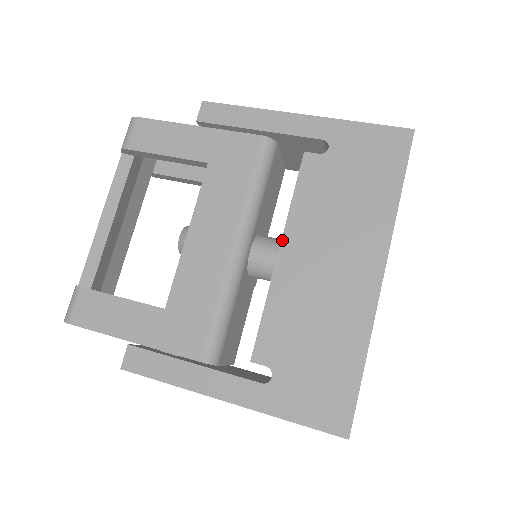
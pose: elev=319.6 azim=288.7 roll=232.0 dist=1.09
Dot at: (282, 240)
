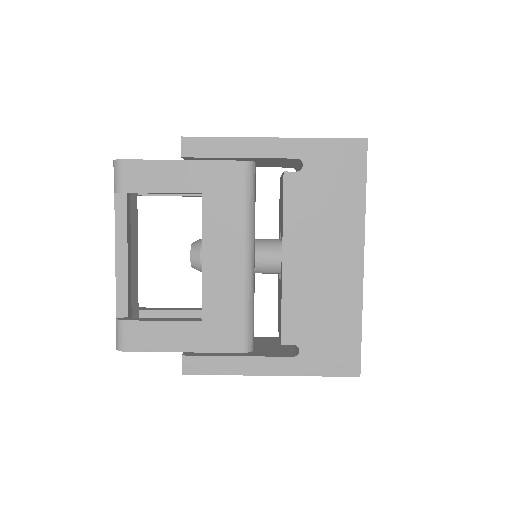
Dot at: (283, 249)
